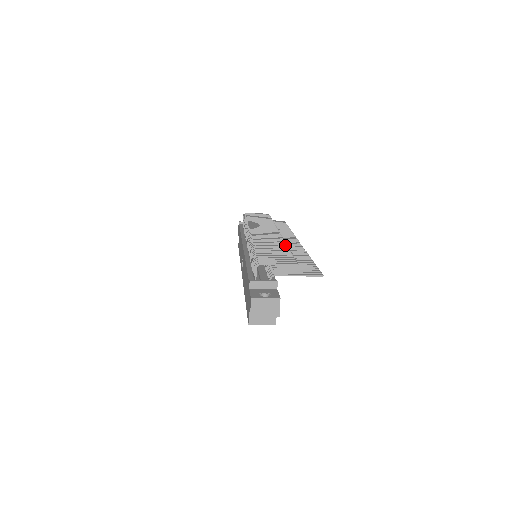
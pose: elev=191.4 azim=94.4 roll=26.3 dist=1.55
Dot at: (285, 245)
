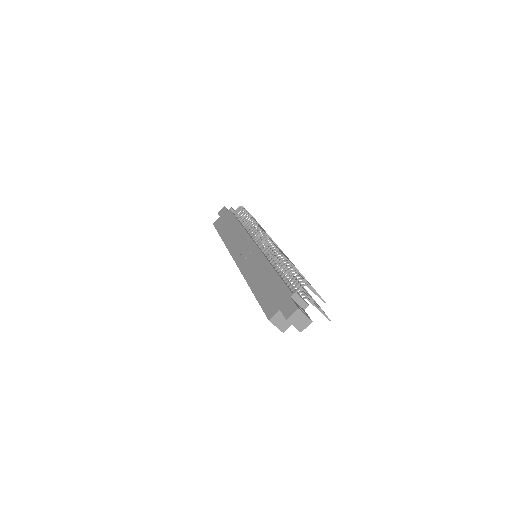
Dot at: occluded
